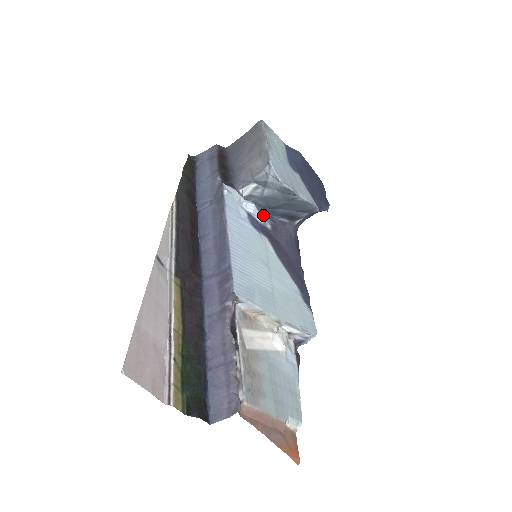
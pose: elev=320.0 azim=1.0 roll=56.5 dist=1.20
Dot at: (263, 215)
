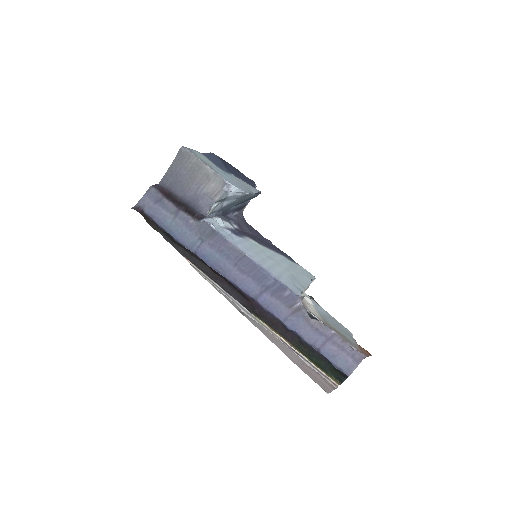
Dot at: (227, 221)
